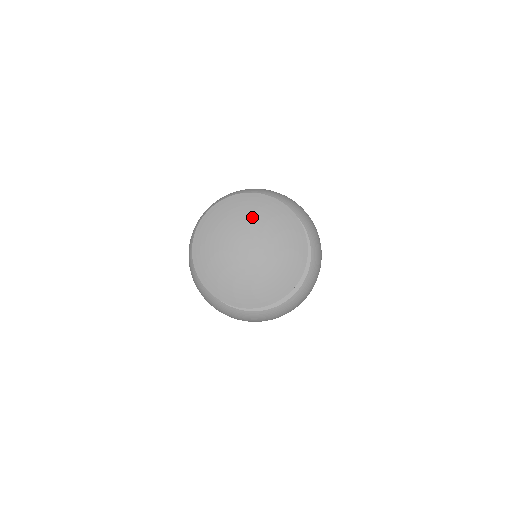
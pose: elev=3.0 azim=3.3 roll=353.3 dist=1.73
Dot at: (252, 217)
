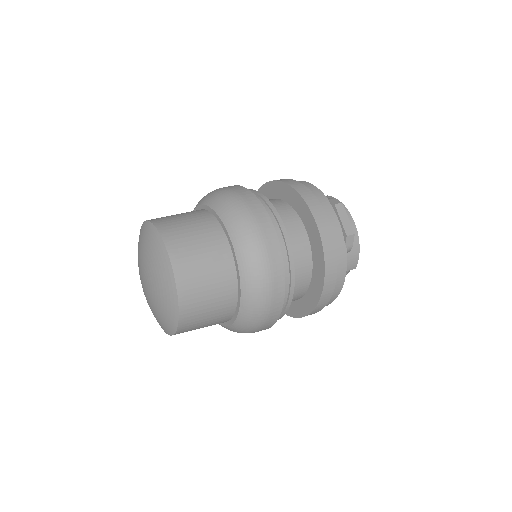
Dot at: (141, 249)
